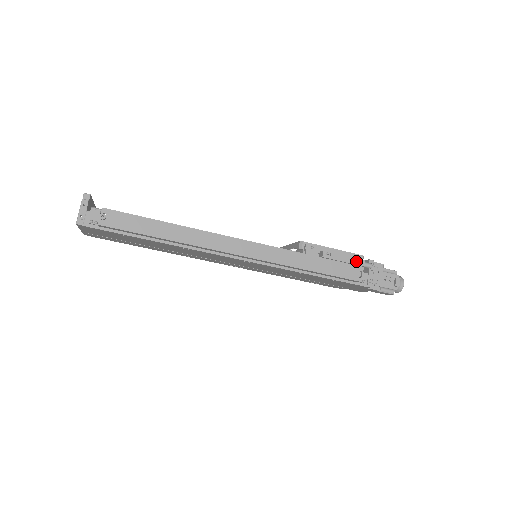
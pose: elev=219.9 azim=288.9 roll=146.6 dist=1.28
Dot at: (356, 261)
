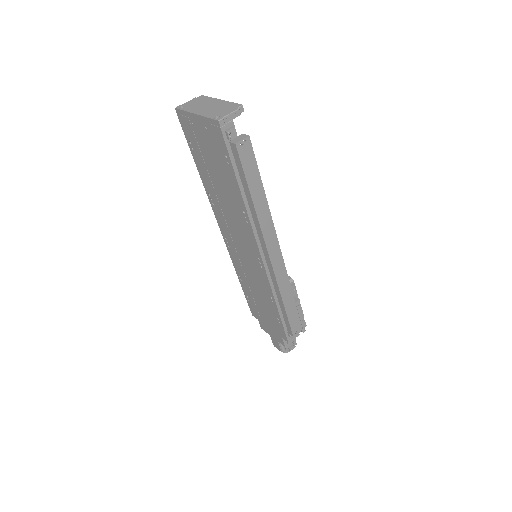
Dot at: (304, 322)
